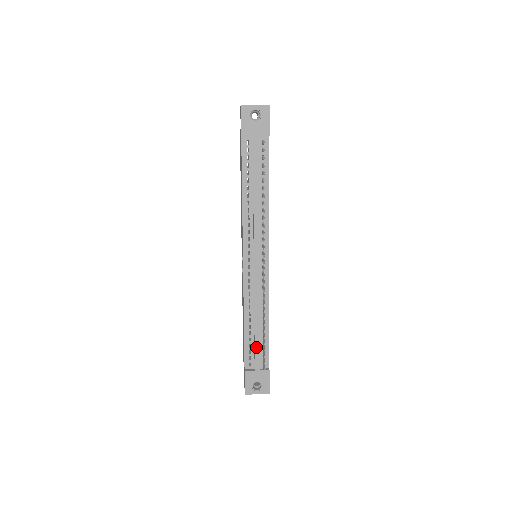
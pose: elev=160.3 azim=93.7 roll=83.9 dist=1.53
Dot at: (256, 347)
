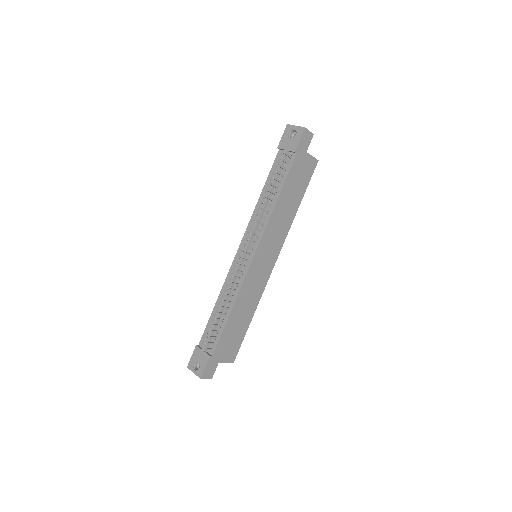
Dot at: (212, 328)
